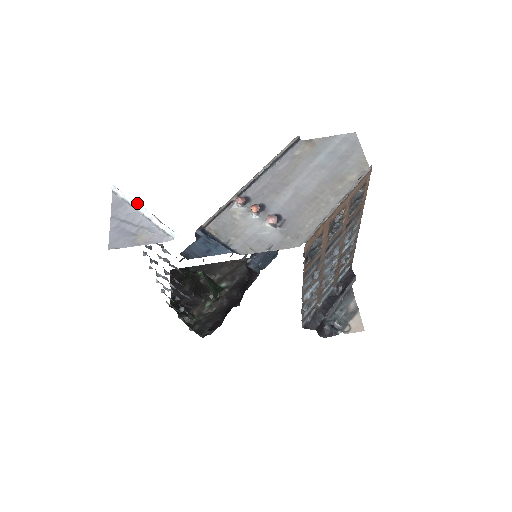
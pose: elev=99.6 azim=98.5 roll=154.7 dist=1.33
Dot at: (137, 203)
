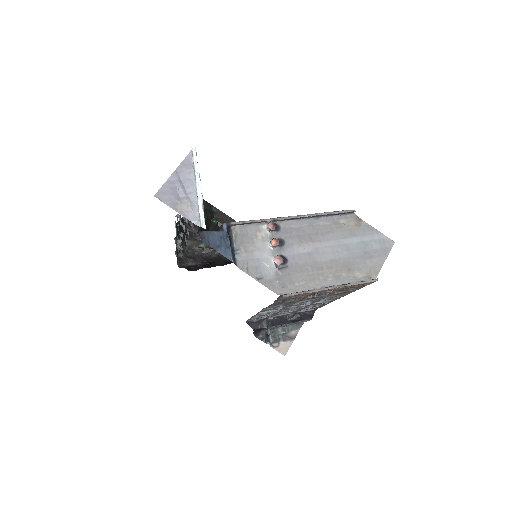
Dot at: occluded
